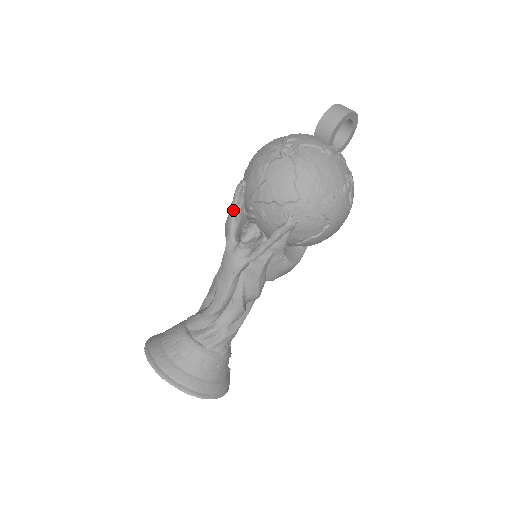
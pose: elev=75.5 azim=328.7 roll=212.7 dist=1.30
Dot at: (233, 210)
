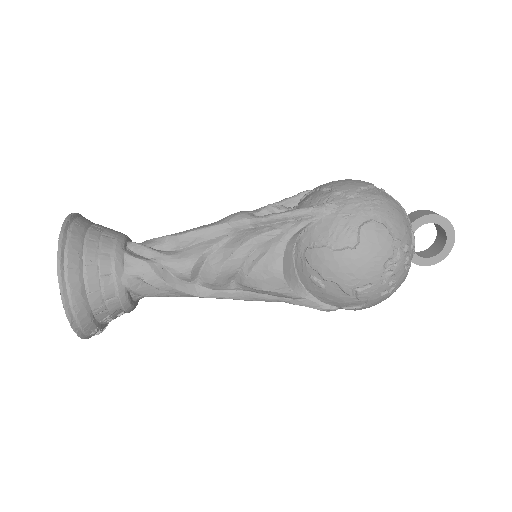
Dot at: (286, 199)
